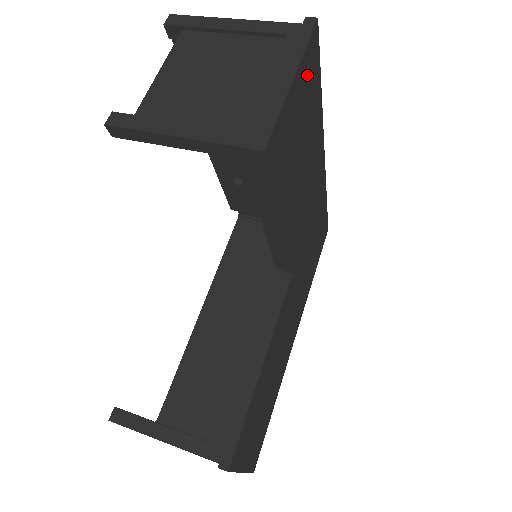
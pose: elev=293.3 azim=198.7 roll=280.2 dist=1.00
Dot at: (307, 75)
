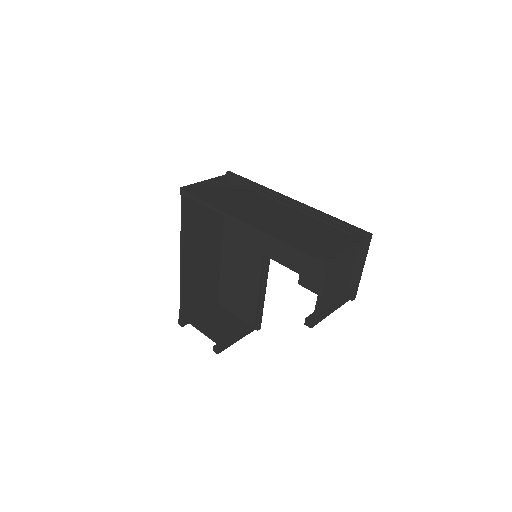
Dot at: occluded
